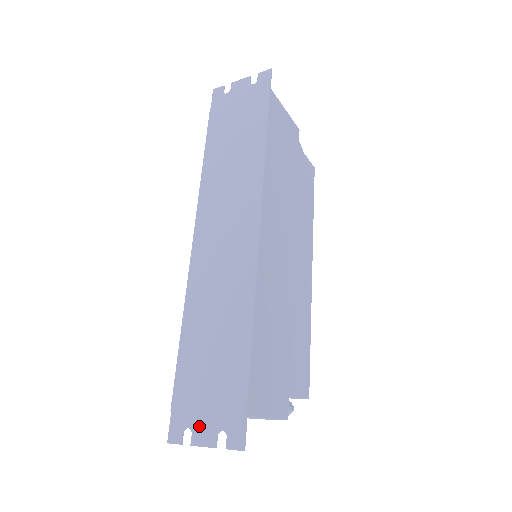
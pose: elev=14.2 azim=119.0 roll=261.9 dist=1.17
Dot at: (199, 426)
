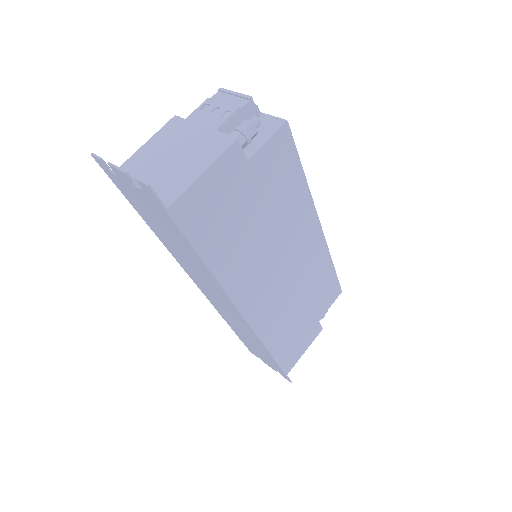
Dot at: (263, 360)
